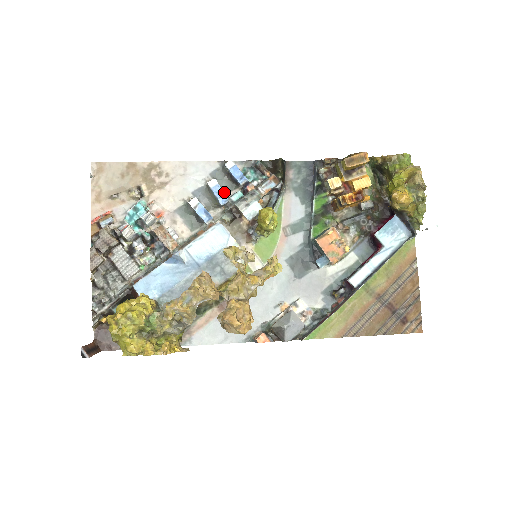
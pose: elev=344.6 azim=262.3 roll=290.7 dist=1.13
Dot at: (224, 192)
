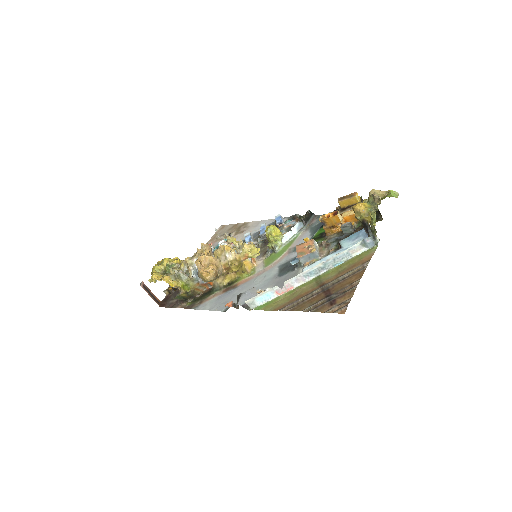
Dot at: occluded
